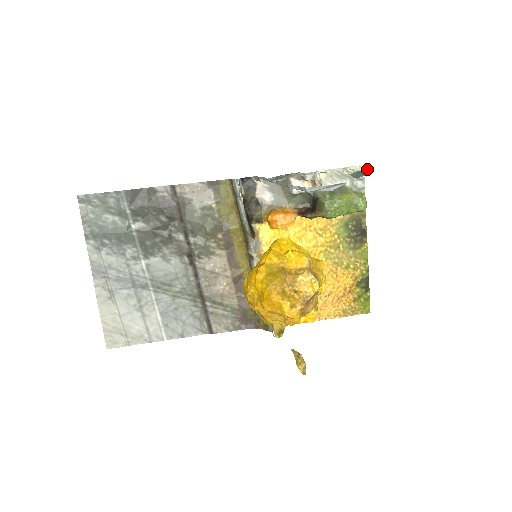
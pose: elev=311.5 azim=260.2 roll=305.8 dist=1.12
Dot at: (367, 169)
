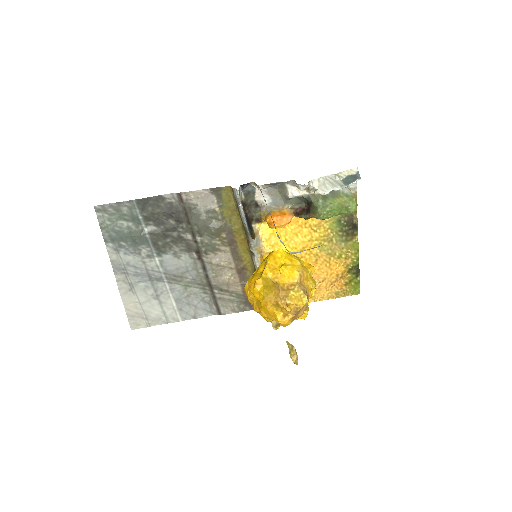
Dot at: (358, 172)
